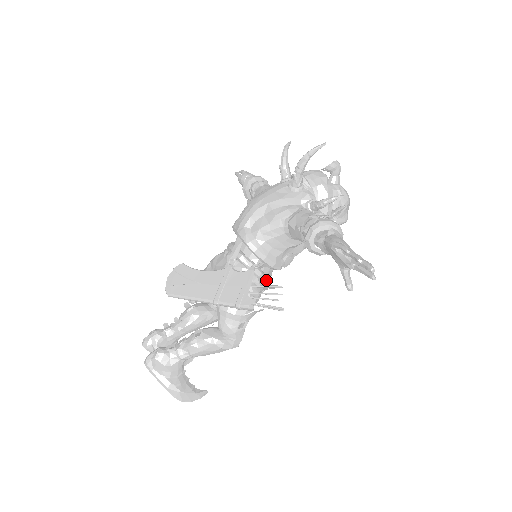
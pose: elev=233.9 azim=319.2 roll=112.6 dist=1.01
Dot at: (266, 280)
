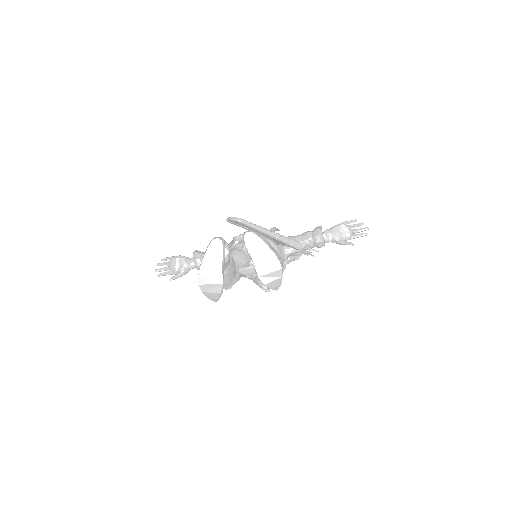
Dot at: occluded
